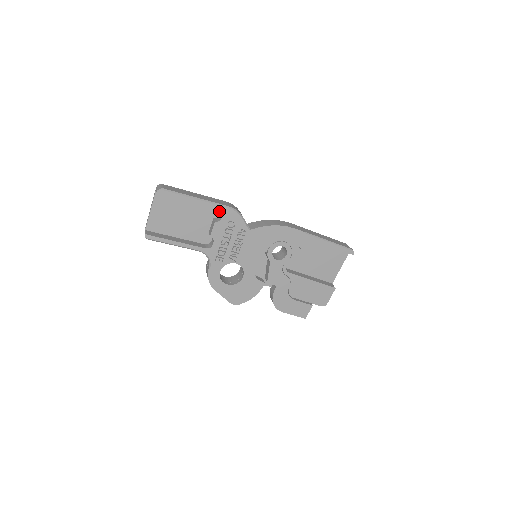
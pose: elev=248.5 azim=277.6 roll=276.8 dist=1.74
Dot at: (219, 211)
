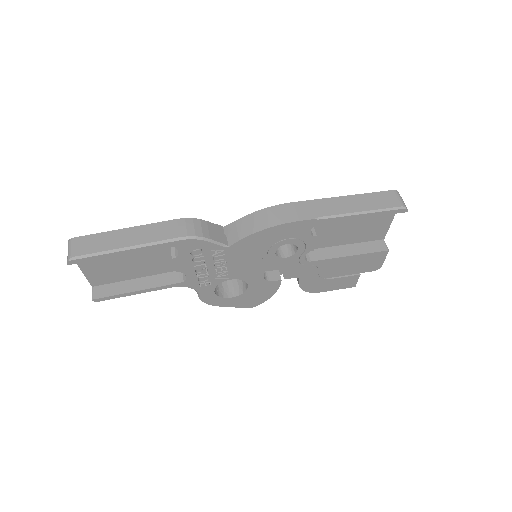
Dot at: occluded
